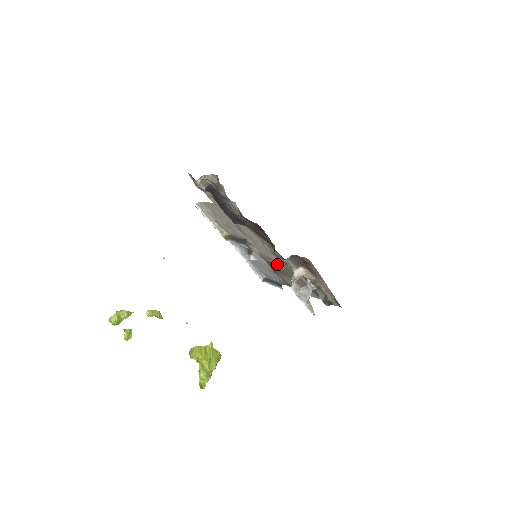
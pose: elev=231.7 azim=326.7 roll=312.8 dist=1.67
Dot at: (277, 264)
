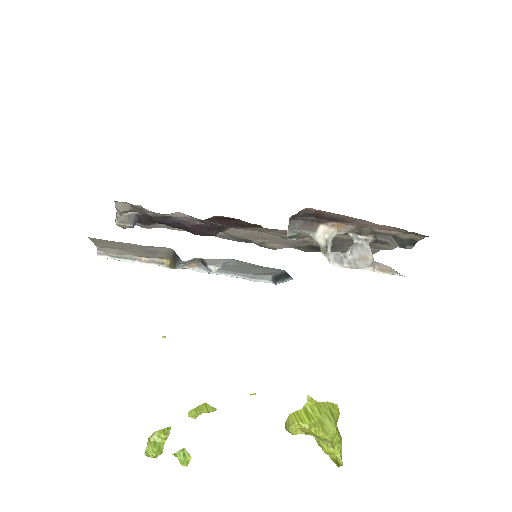
Dot at: (313, 243)
